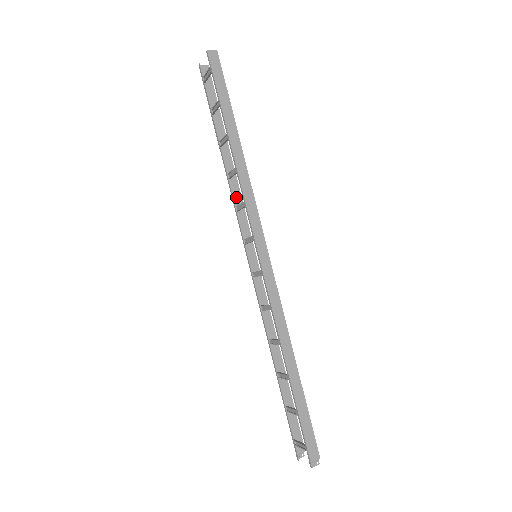
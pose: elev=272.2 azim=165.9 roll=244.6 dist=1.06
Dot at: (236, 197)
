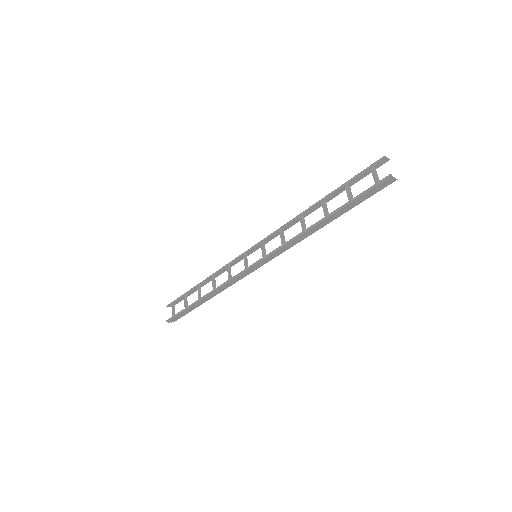
Dot at: (290, 224)
